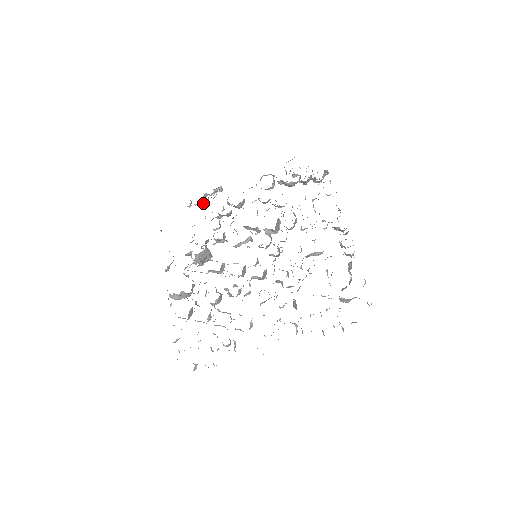
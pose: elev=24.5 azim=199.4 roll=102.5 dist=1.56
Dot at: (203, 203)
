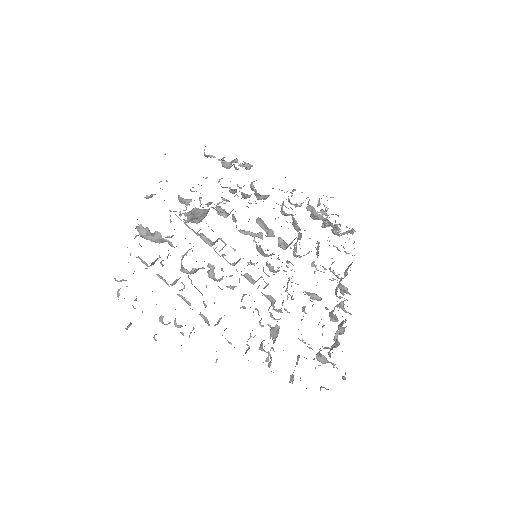
Dot at: (225, 165)
